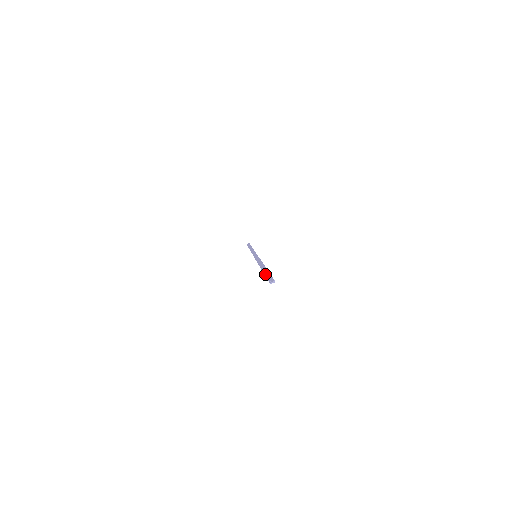
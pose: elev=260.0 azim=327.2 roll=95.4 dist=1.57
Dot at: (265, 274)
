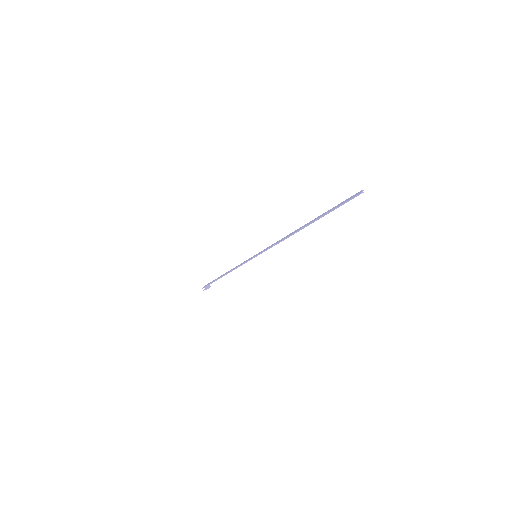
Dot at: (328, 212)
